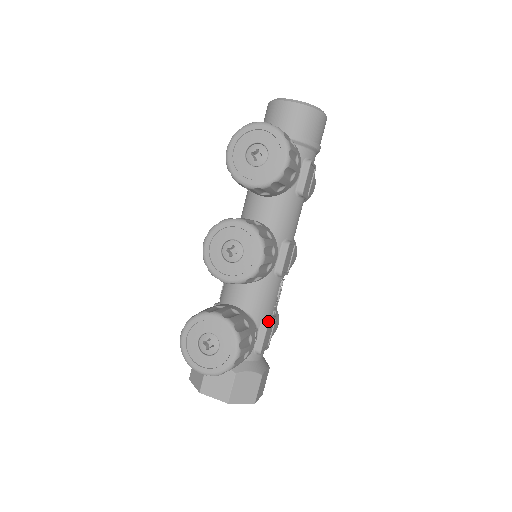
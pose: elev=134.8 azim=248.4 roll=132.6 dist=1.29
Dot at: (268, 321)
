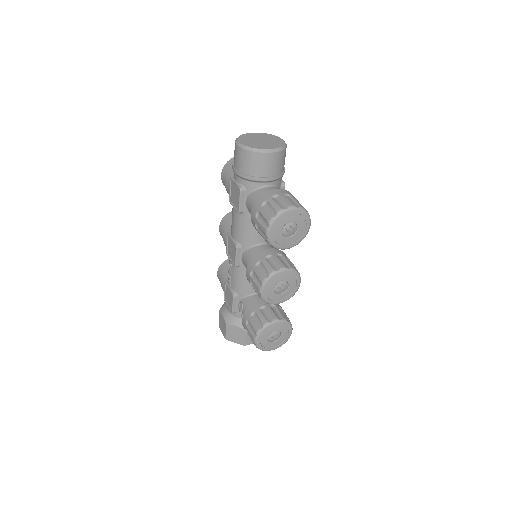
Dot at: occluded
